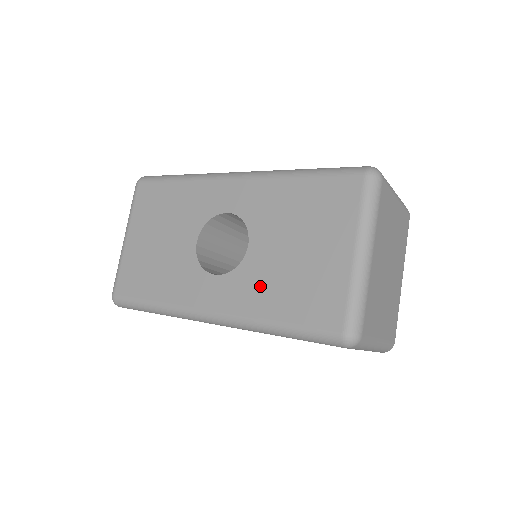
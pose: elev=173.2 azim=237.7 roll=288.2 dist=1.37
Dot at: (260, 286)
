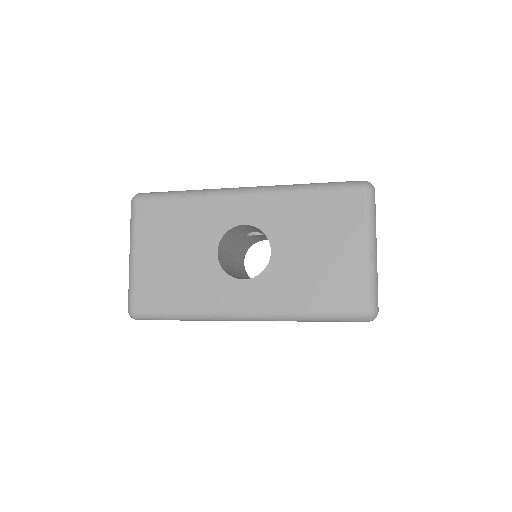
Dot at: (289, 284)
